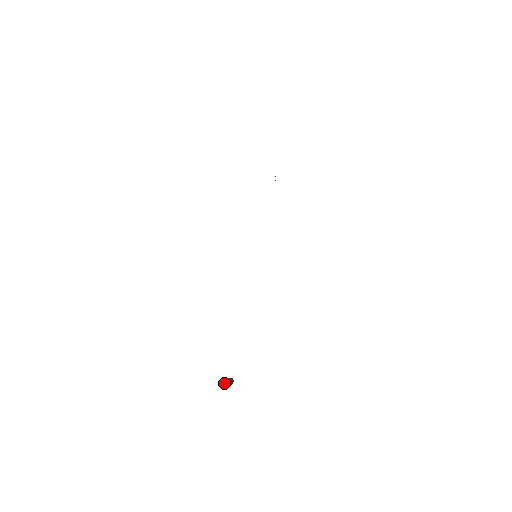
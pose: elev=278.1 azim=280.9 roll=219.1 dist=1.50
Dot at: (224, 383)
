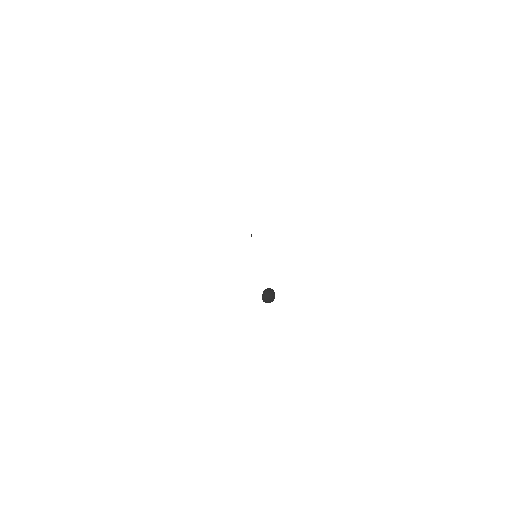
Dot at: (265, 295)
